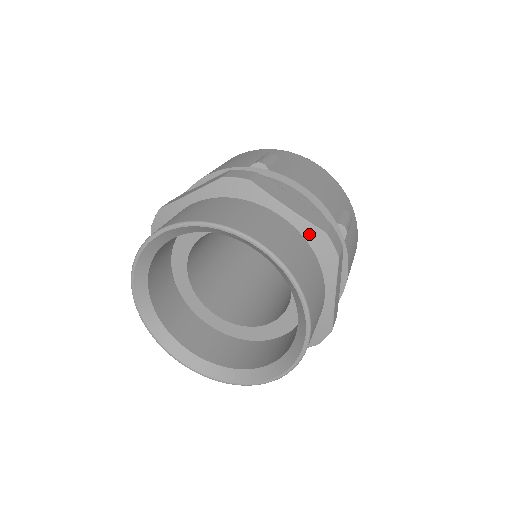
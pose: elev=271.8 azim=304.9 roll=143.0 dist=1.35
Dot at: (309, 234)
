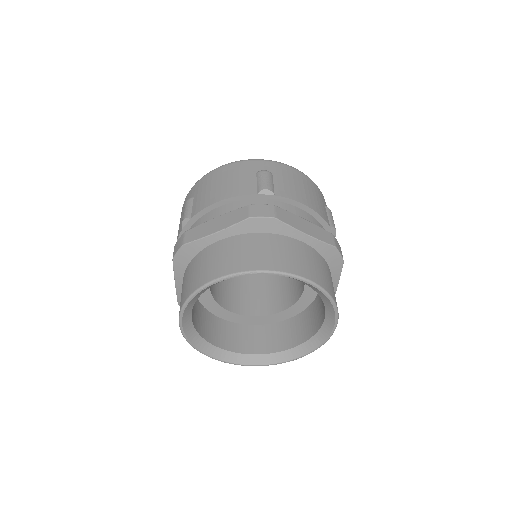
Dot at: (323, 250)
